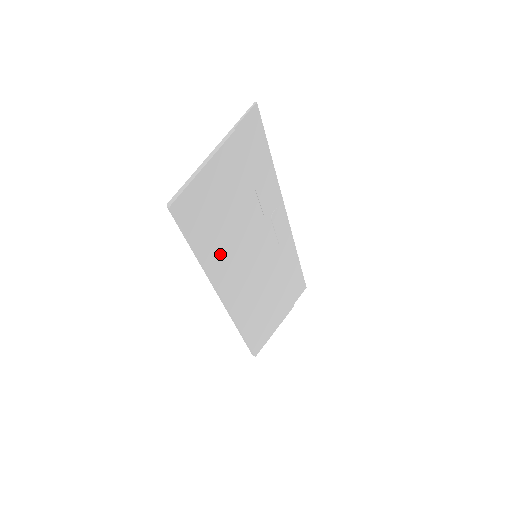
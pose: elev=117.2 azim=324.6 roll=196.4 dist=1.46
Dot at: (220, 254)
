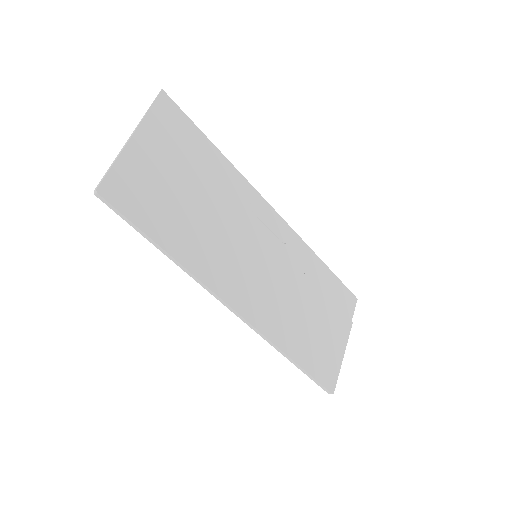
Dot at: (199, 250)
